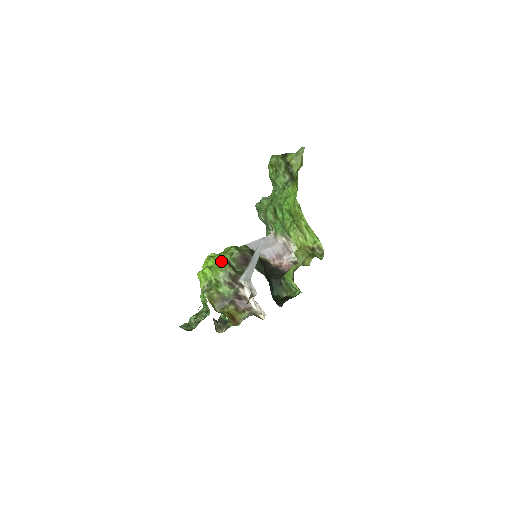
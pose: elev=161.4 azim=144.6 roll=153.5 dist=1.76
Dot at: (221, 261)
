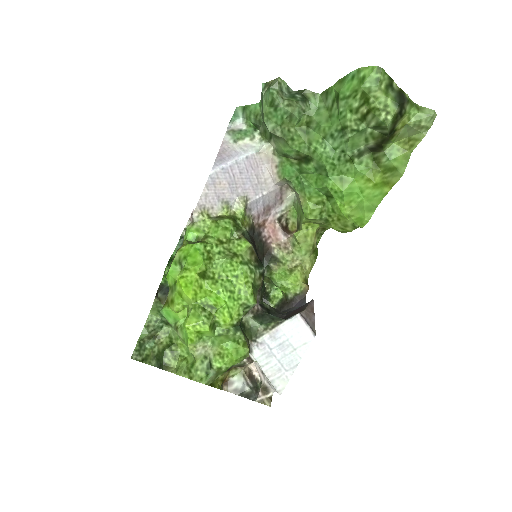
Dot at: (232, 323)
